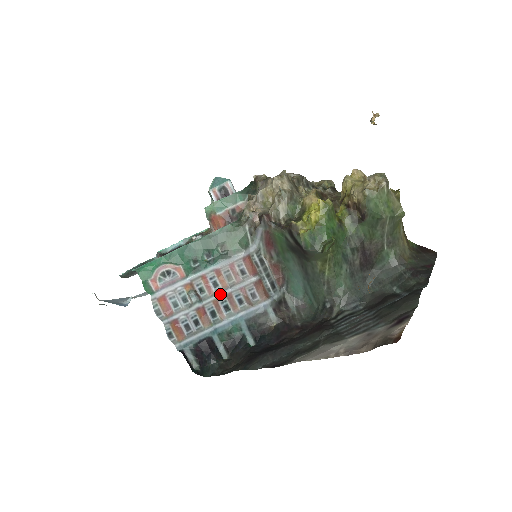
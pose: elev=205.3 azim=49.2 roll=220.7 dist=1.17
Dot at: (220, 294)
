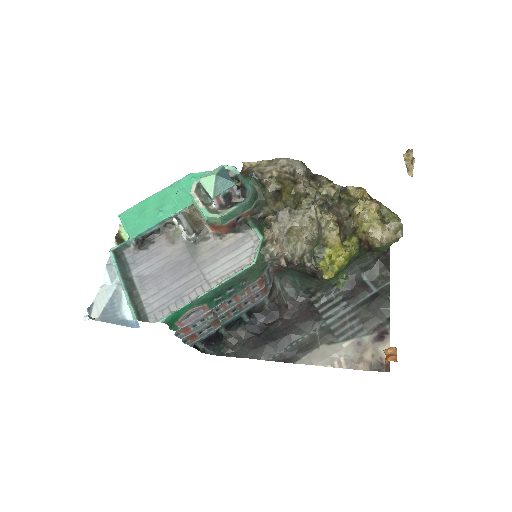
Dot at: (233, 307)
